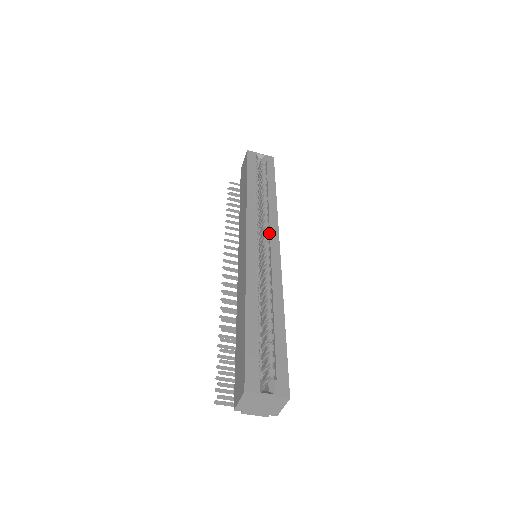
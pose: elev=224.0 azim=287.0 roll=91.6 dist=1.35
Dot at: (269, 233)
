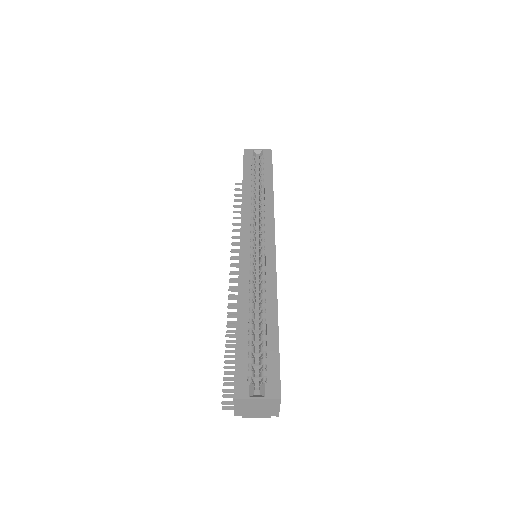
Dot at: (265, 231)
